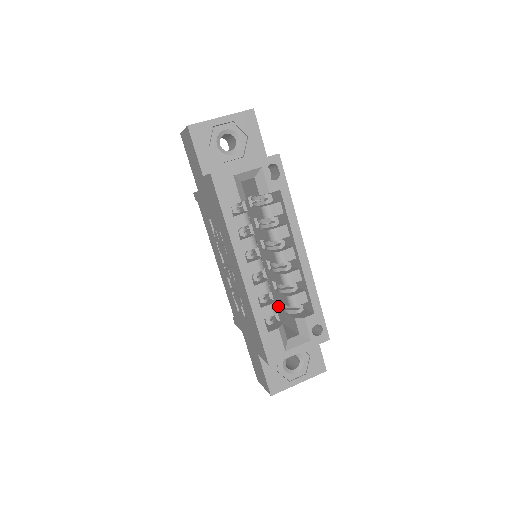
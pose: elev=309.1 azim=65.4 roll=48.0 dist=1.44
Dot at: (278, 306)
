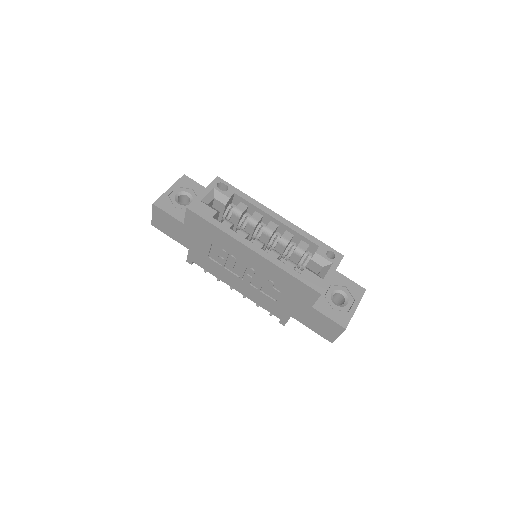
Dot at: occluded
